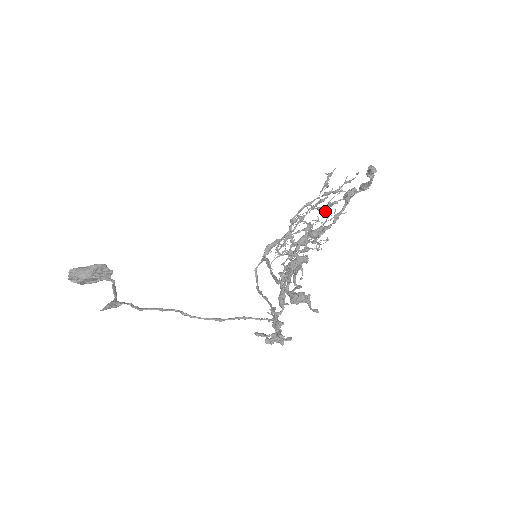
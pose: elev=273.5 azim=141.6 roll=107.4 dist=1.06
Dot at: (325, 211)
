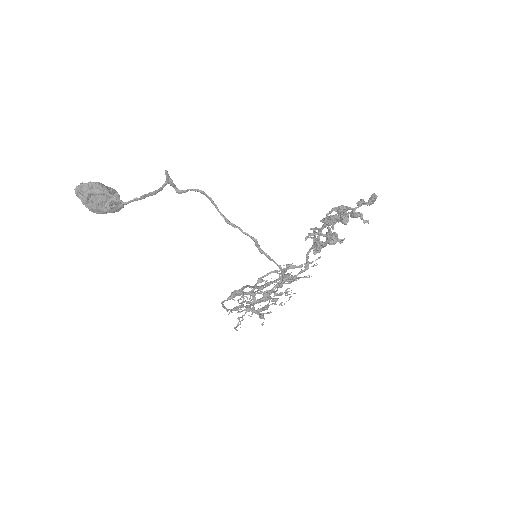
Dot at: (291, 276)
